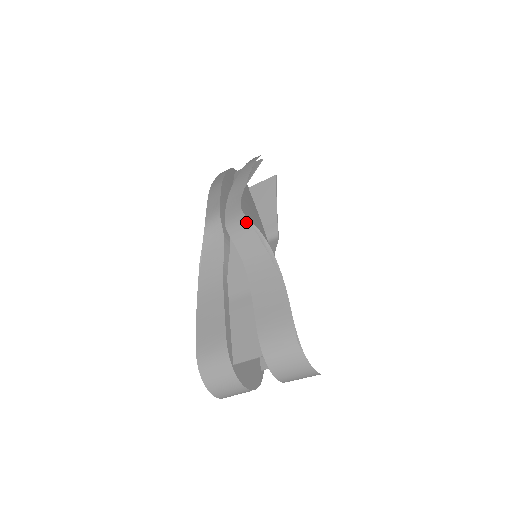
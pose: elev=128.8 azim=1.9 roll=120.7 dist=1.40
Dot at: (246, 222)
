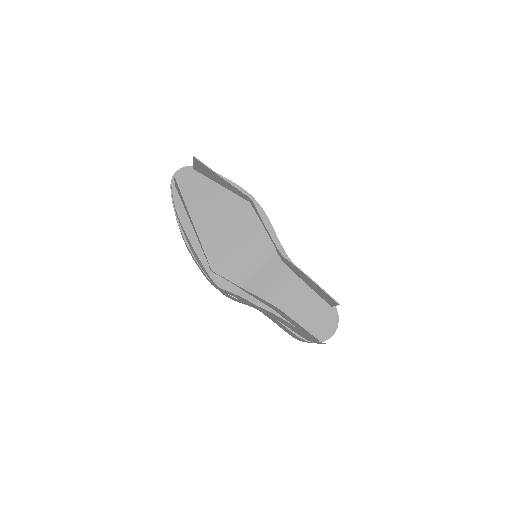
Dot at: (229, 296)
